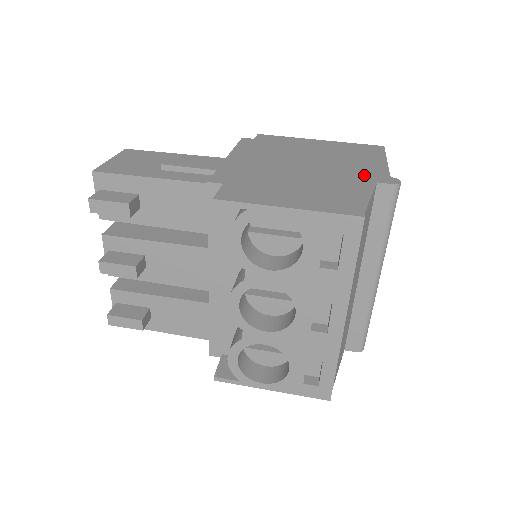
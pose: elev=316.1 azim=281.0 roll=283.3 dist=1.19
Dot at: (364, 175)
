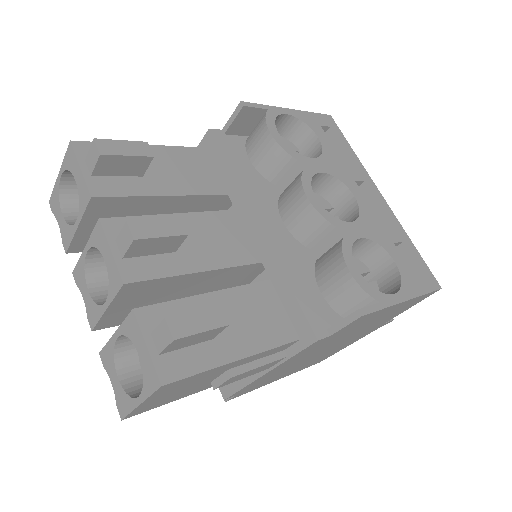
Dot at: occluded
